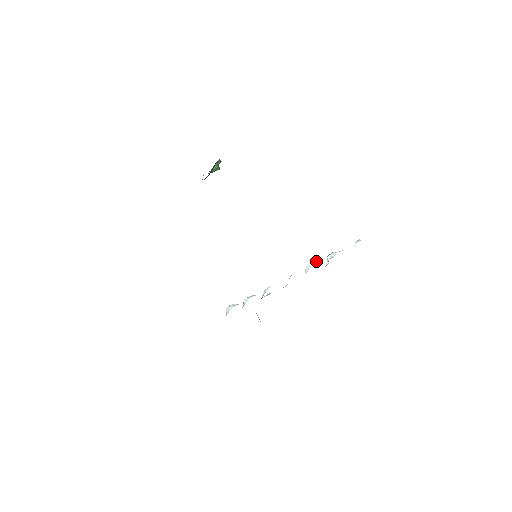
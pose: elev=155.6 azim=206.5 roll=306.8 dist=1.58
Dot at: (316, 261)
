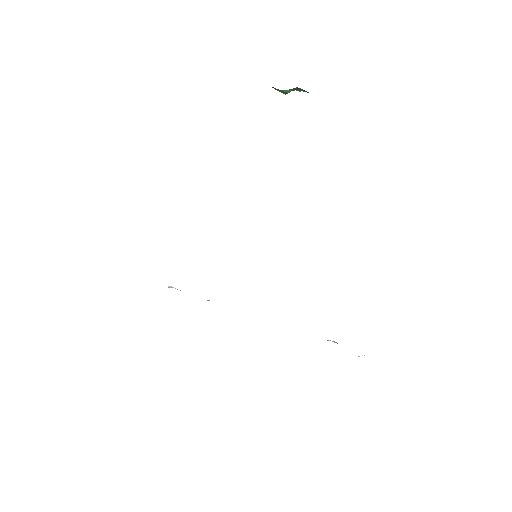
Dot at: occluded
